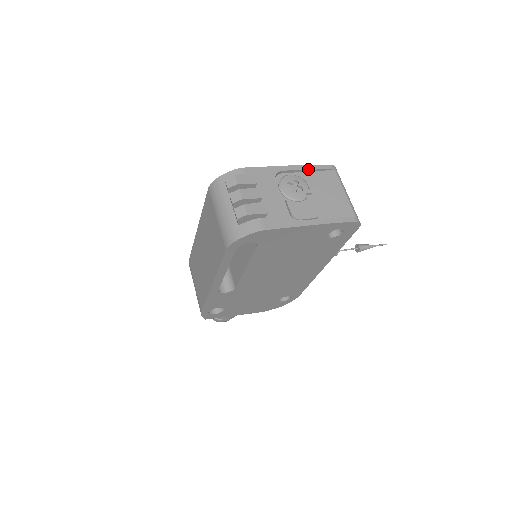
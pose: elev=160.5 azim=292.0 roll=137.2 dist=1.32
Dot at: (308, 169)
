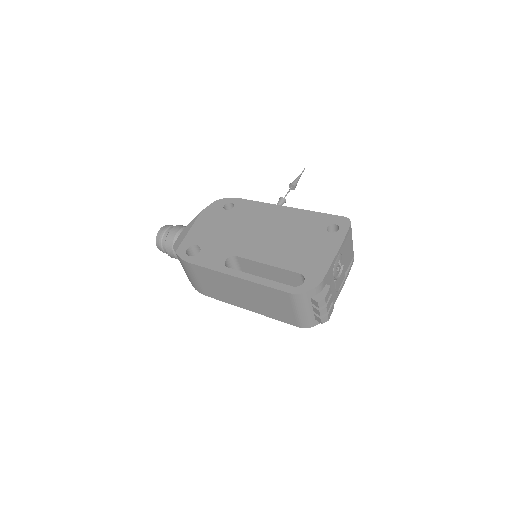
Dot at: occluded
